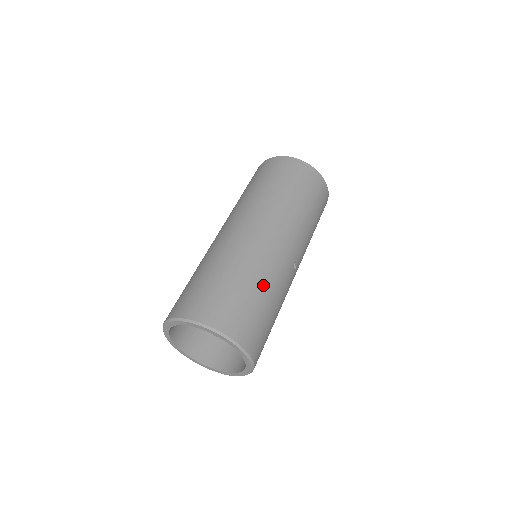
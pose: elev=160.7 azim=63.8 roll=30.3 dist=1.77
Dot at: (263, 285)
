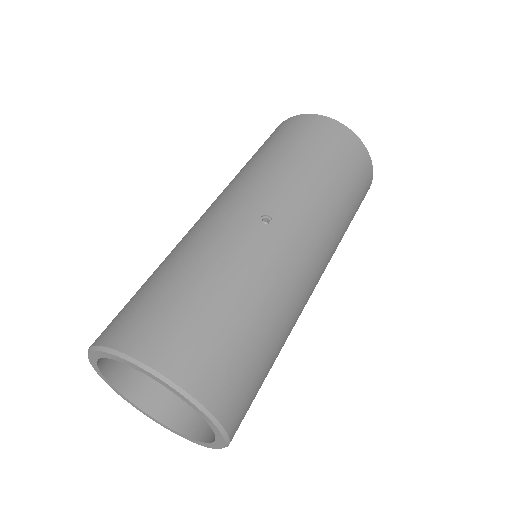
Dot at: (181, 262)
